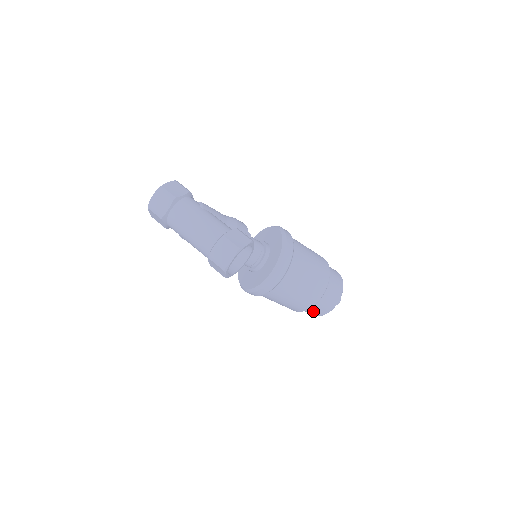
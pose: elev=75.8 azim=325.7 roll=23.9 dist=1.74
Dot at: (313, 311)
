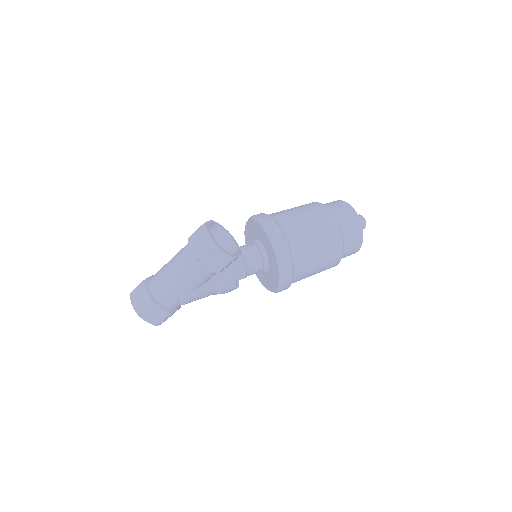
Dot at: (349, 233)
